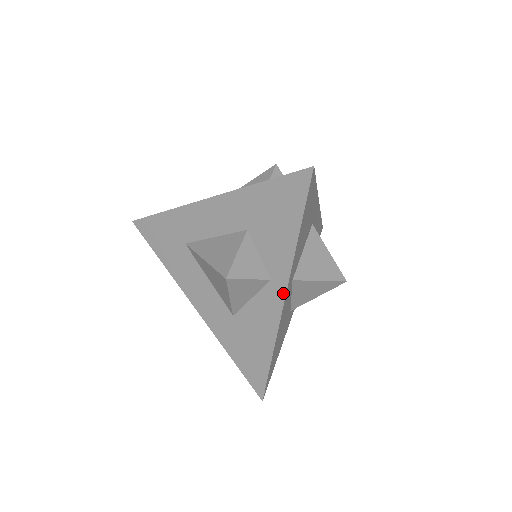
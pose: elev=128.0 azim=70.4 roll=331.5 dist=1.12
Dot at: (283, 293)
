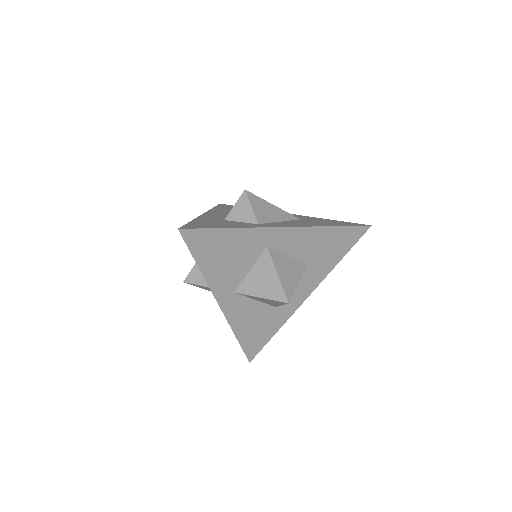
Dot at: (218, 302)
